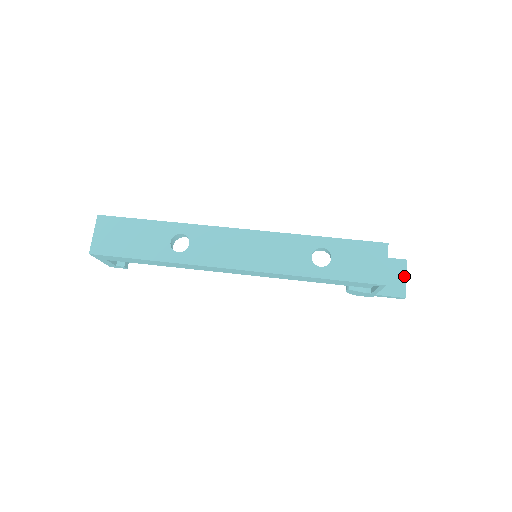
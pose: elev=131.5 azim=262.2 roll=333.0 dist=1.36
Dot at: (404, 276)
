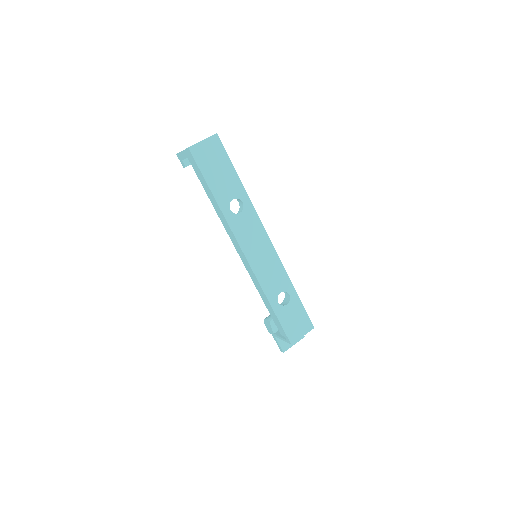
Dot at: (295, 342)
